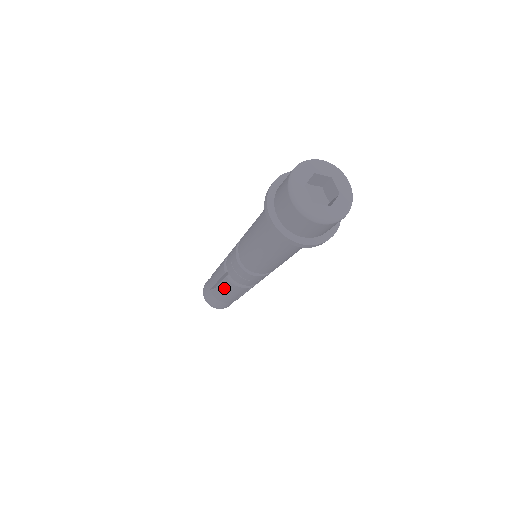
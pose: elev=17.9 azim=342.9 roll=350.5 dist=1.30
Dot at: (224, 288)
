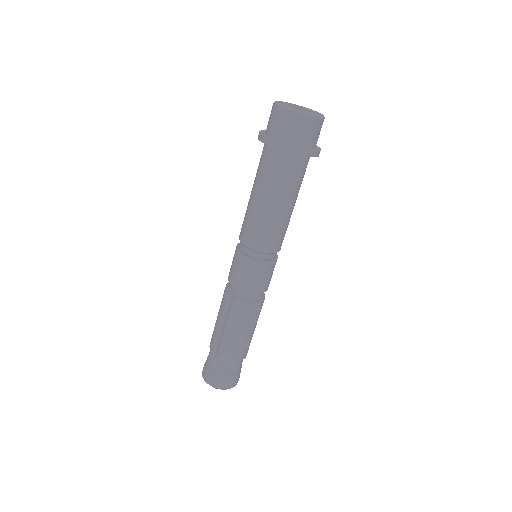
Dot at: (233, 323)
